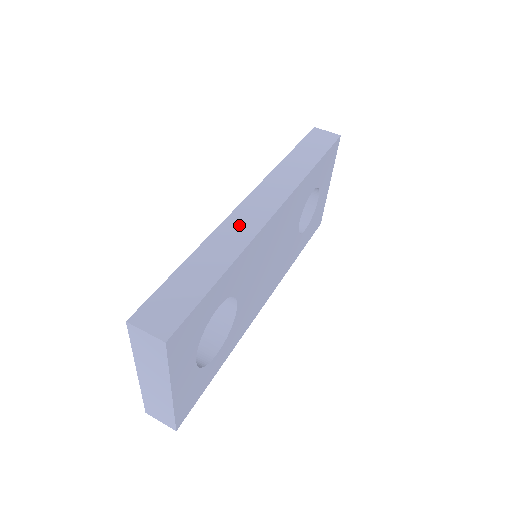
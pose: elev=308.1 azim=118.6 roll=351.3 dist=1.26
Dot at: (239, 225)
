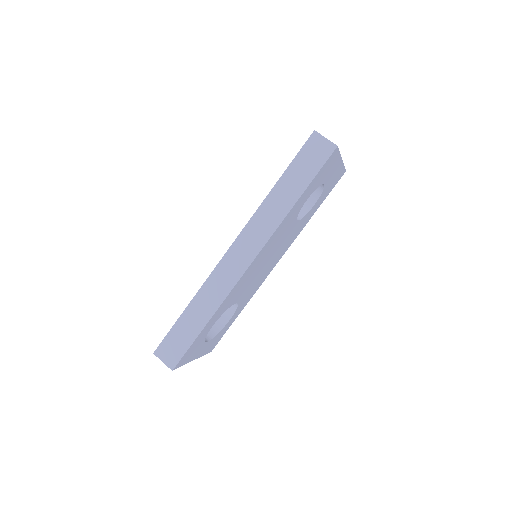
Dot at: (222, 278)
